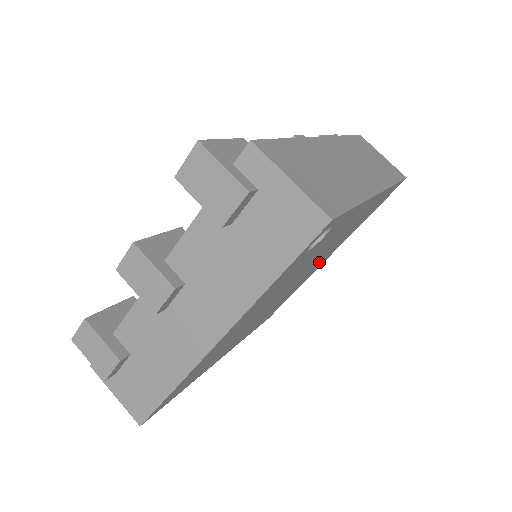
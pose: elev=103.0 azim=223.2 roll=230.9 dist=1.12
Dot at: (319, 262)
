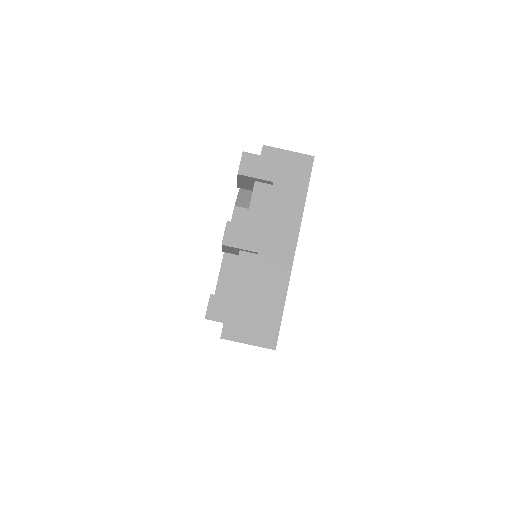
Dot at: occluded
